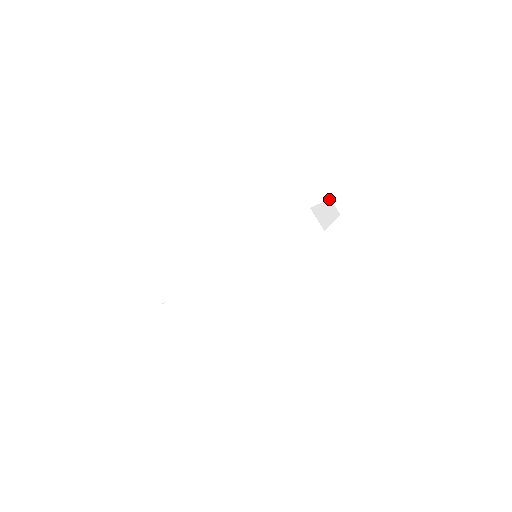
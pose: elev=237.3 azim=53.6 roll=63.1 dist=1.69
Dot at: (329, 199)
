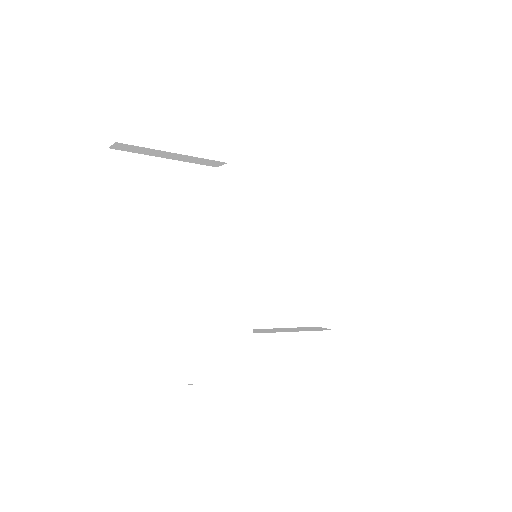
Dot at: occluded
